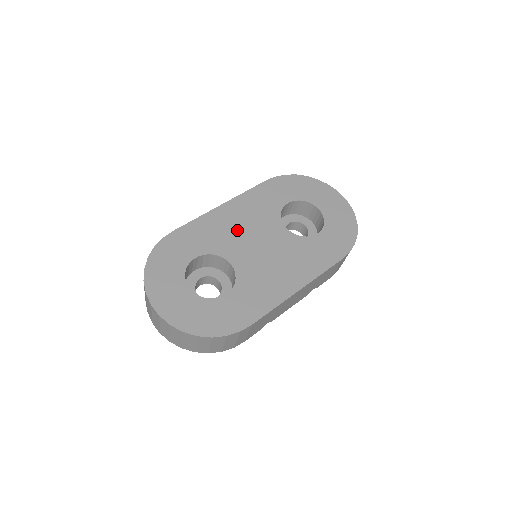
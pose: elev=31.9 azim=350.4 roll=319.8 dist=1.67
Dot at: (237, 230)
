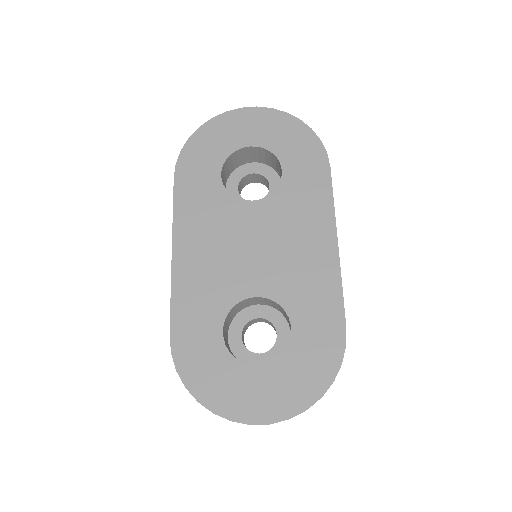
Dot at: (218, 259)
